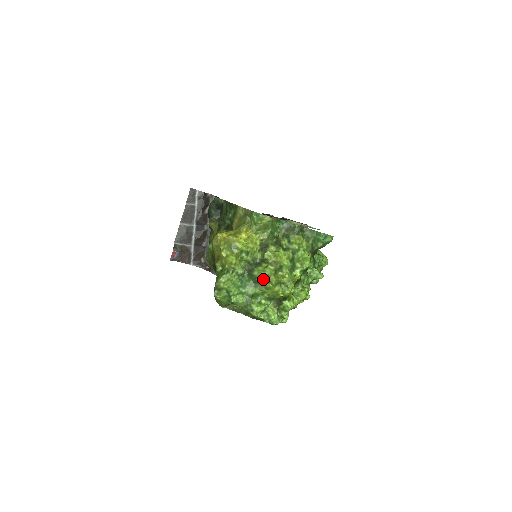
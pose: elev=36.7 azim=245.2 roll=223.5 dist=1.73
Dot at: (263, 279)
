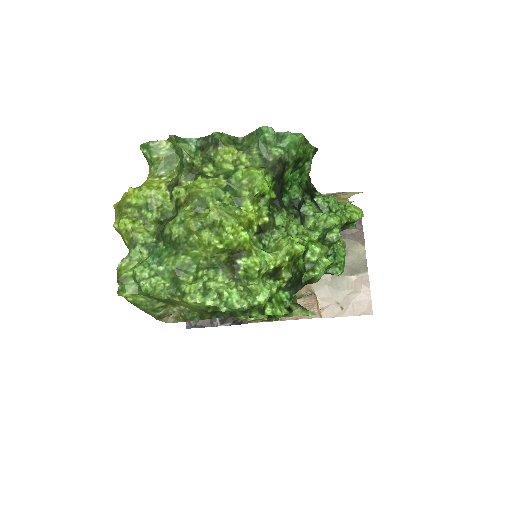
Dot at: (178, 232)
